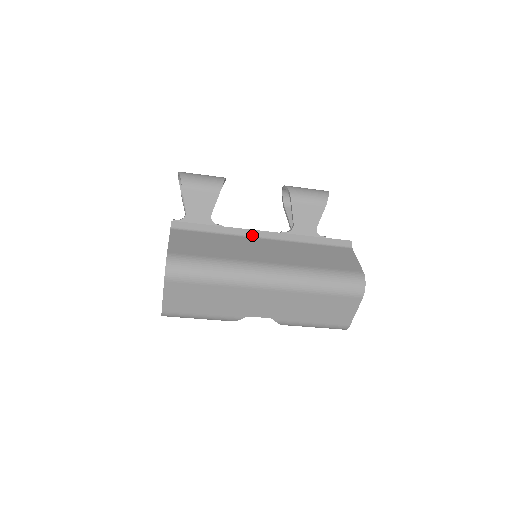
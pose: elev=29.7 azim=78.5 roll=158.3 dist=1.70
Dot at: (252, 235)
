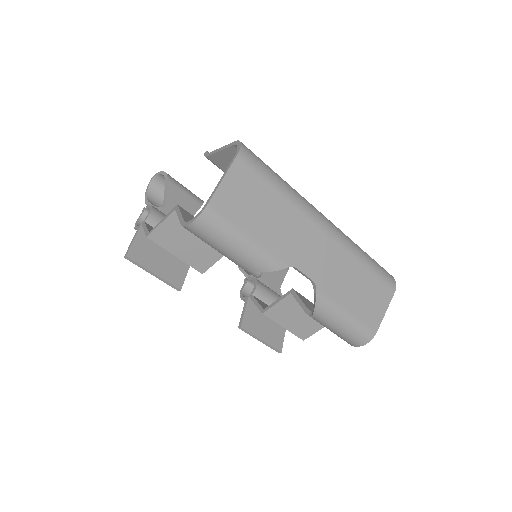
Dot at: occluded
